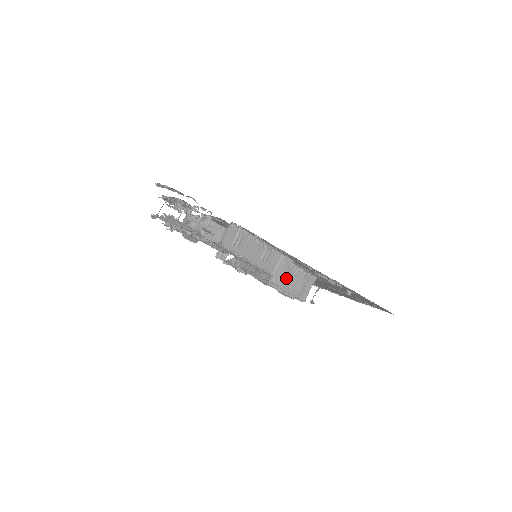
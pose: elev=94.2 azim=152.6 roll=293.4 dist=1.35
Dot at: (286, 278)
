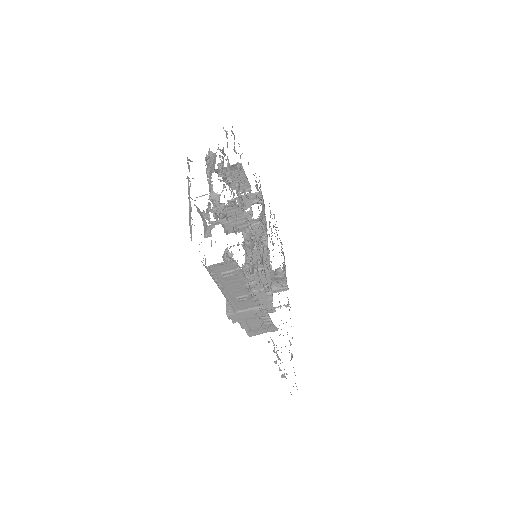
Dot at: occluded
